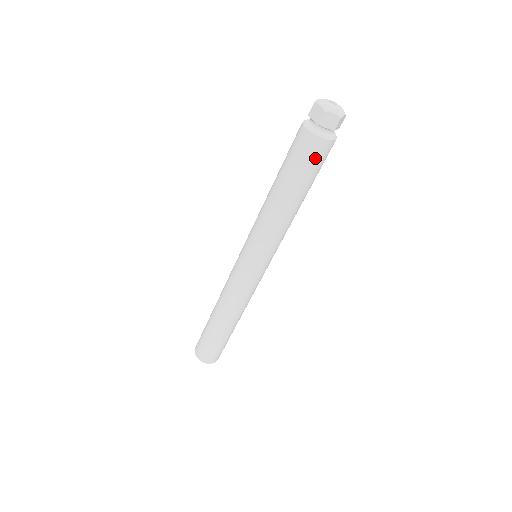
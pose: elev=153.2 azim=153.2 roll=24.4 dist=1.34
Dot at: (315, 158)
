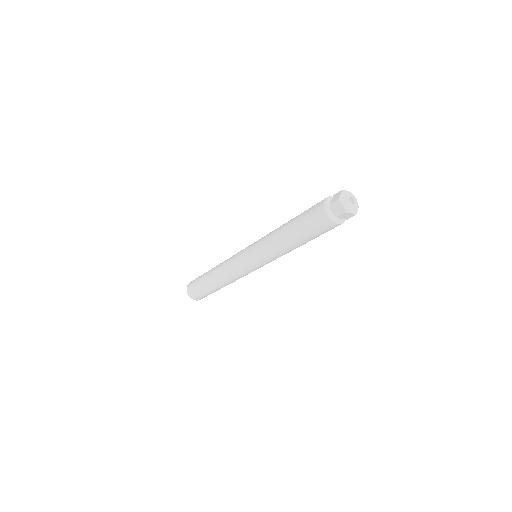
Dot at: (316, 224)
